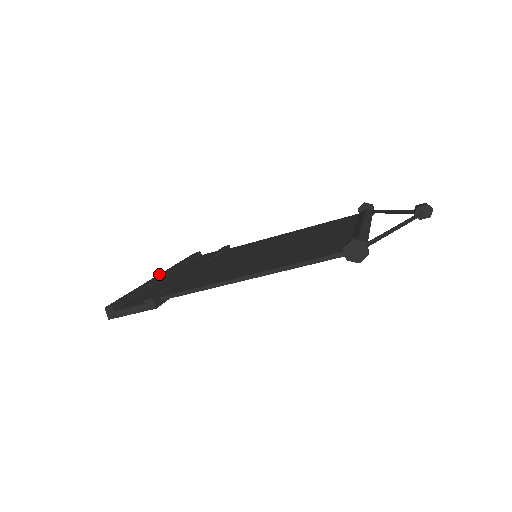
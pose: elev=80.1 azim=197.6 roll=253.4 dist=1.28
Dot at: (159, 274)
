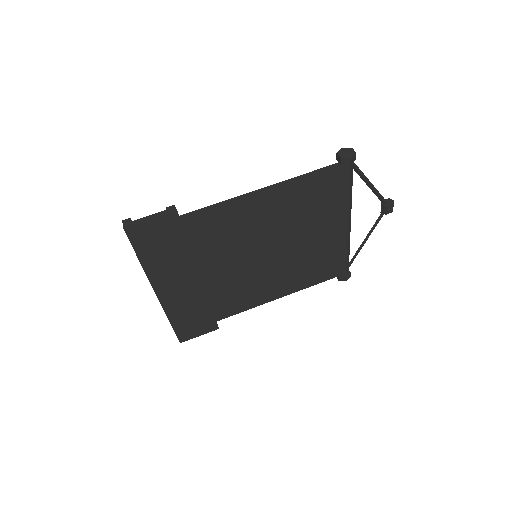
Dot at: occluded
